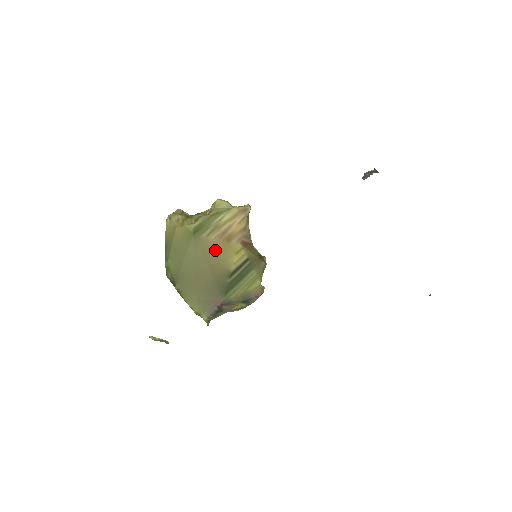
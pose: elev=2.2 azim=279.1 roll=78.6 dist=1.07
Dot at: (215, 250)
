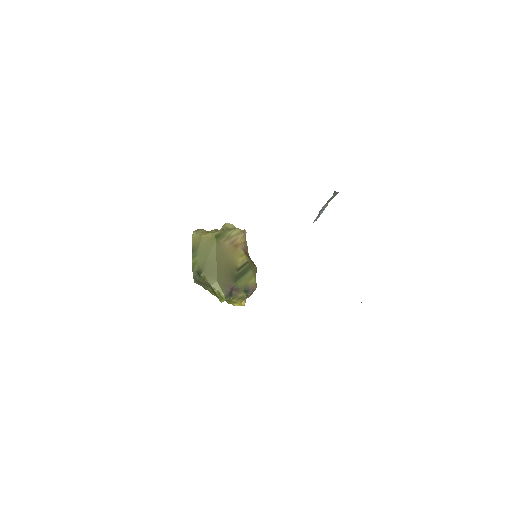
Dot at: (228, 251)
